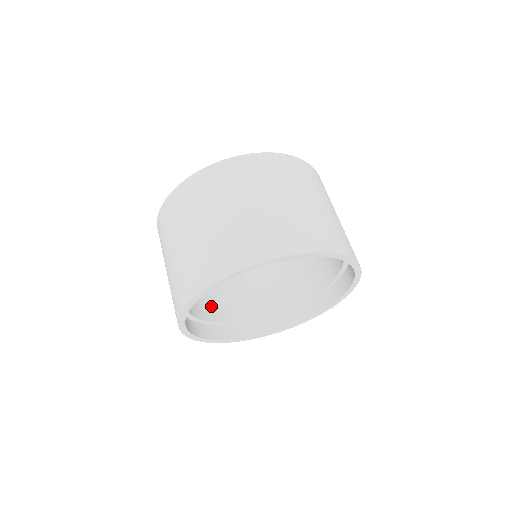
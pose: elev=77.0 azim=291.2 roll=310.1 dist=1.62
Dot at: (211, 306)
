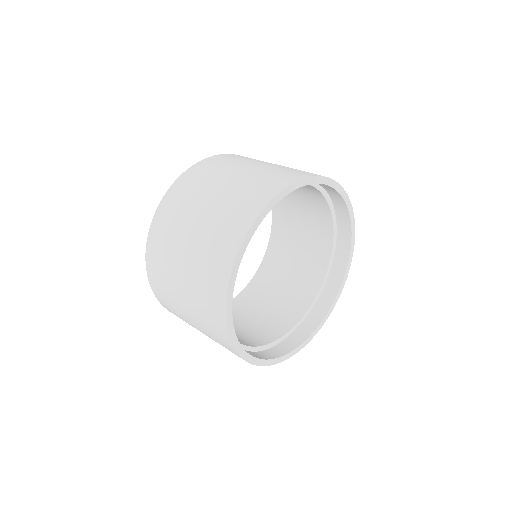
Dot at: (262, 332)
